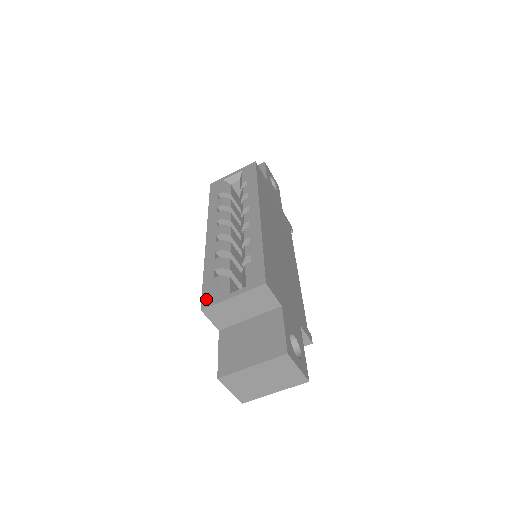
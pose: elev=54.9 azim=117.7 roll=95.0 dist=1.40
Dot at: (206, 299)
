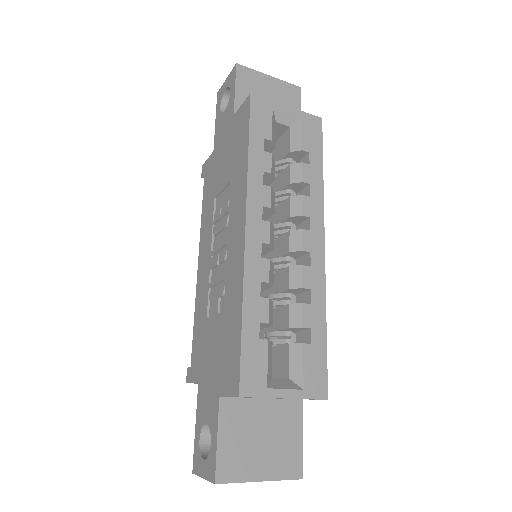
Dot at: (248, 379)
